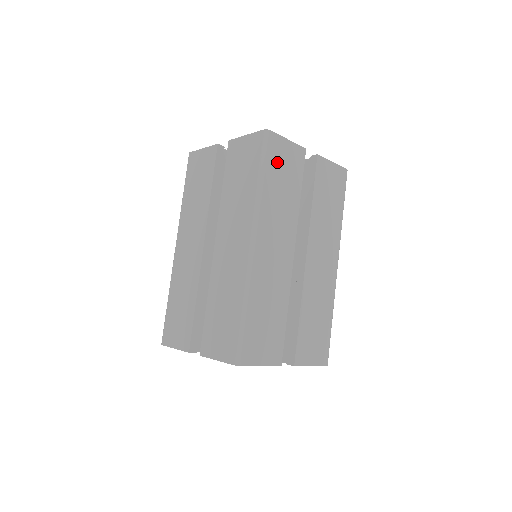
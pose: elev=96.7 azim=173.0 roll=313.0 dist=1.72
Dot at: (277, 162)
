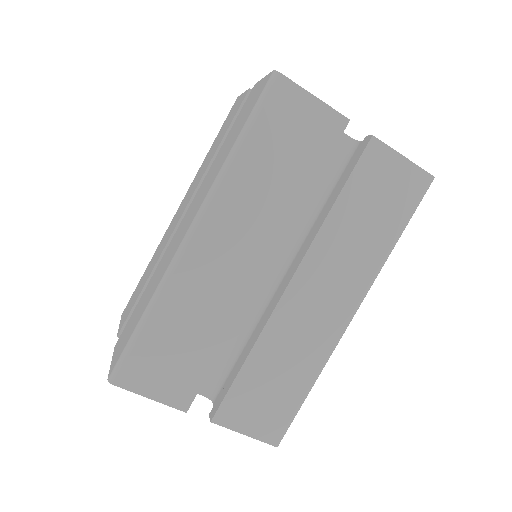
Dot at: (279, 126)
